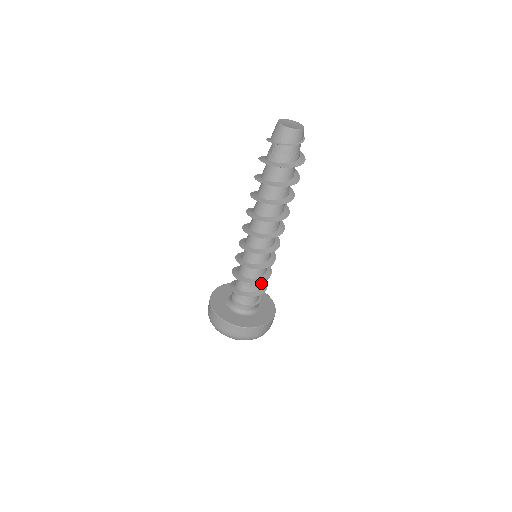
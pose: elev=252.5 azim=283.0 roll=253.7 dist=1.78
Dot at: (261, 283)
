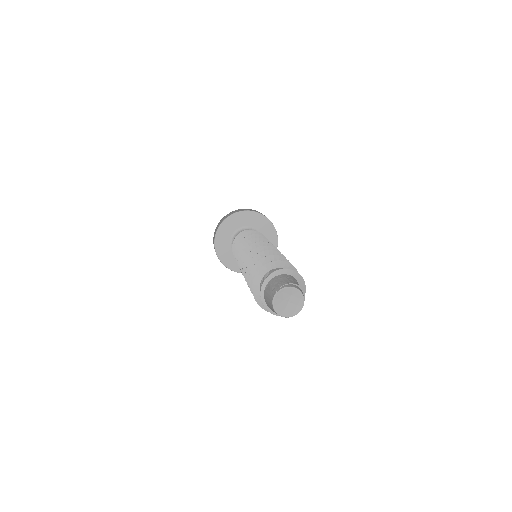
Dot at: occluded
